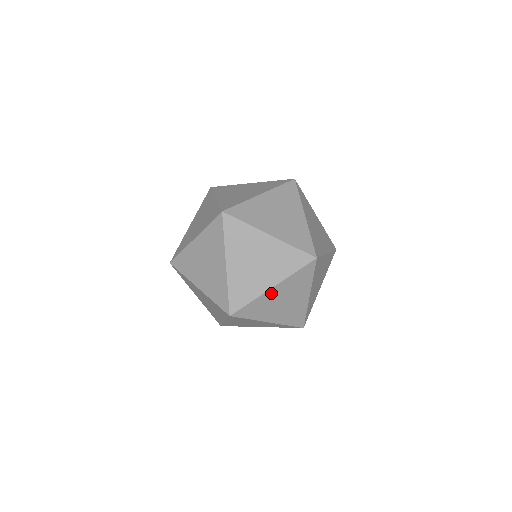
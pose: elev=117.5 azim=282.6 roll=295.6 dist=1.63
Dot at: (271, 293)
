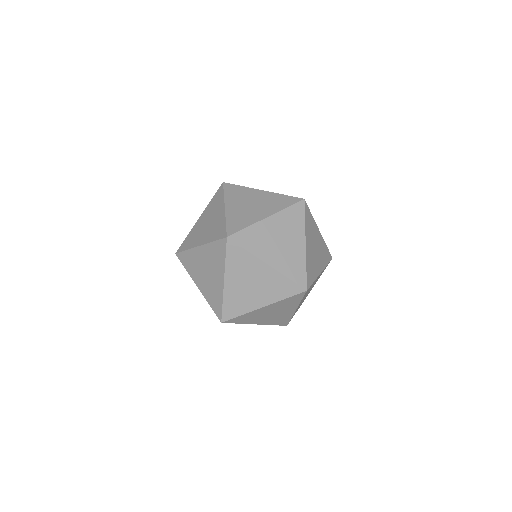
Dot at: (261, 310)
